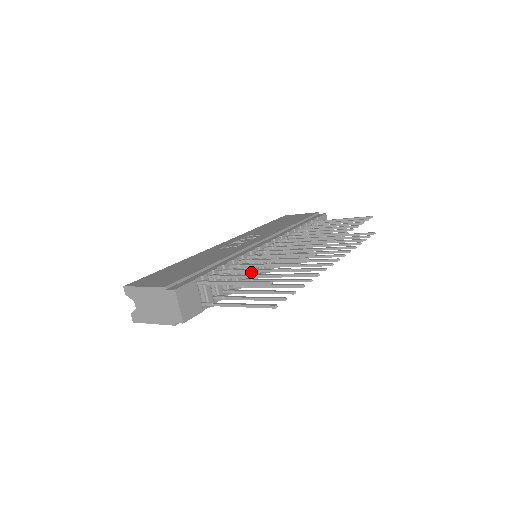
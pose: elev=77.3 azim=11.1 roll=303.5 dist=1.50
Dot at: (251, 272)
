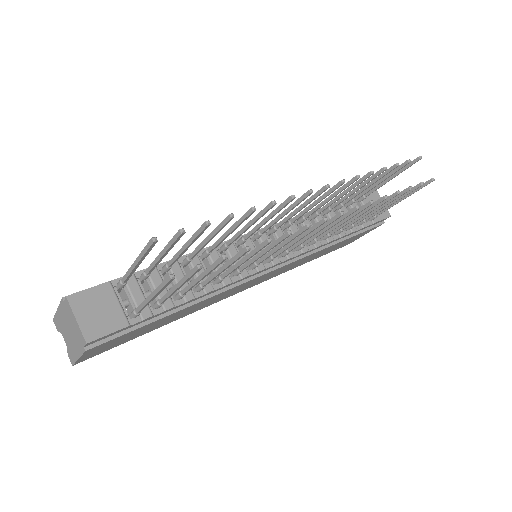
Dot at: (181, 253)
